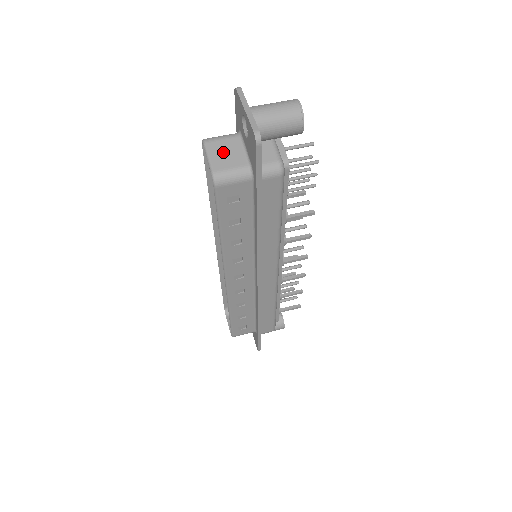
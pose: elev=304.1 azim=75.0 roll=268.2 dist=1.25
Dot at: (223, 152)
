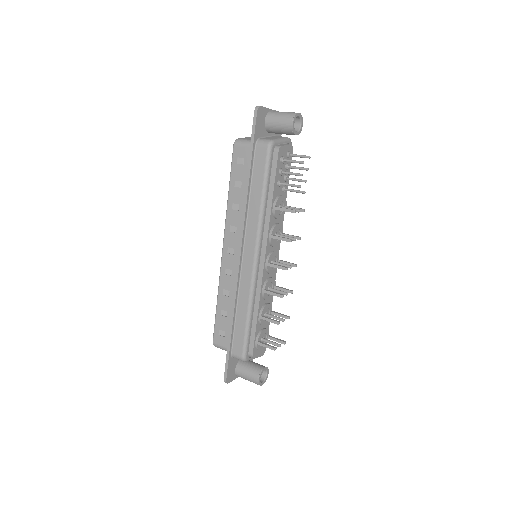
Dot at: occluded
